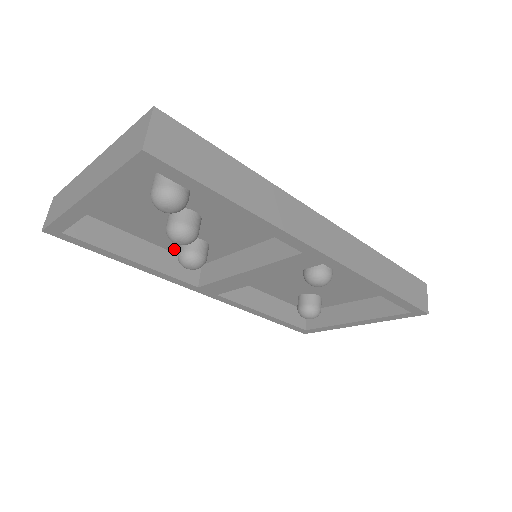
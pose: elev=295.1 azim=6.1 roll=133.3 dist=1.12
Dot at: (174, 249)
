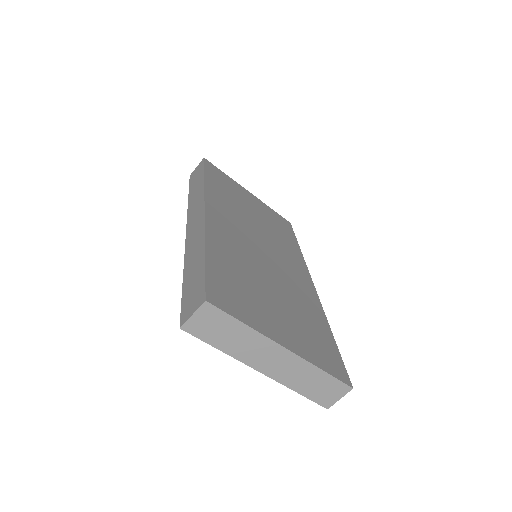
Dot at: occluded
